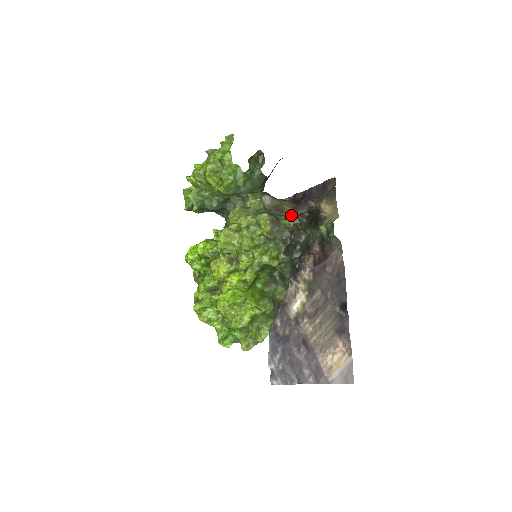
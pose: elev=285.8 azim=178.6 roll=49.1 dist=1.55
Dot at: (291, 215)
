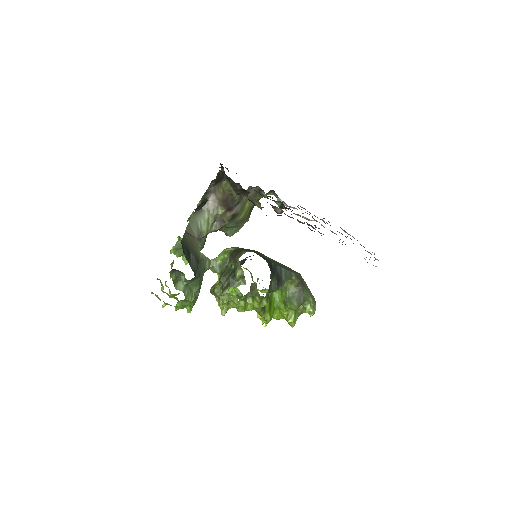
Dot at: (235, 260)
